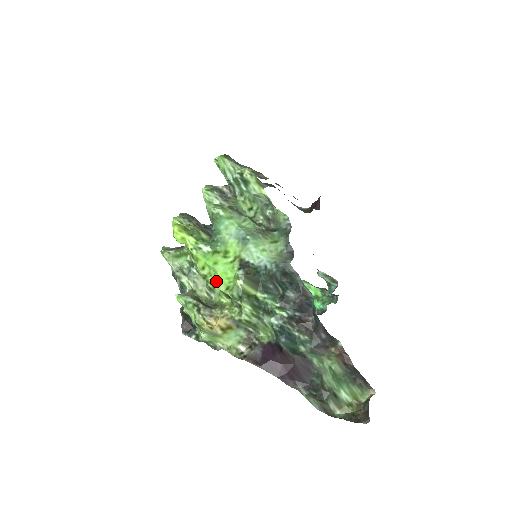
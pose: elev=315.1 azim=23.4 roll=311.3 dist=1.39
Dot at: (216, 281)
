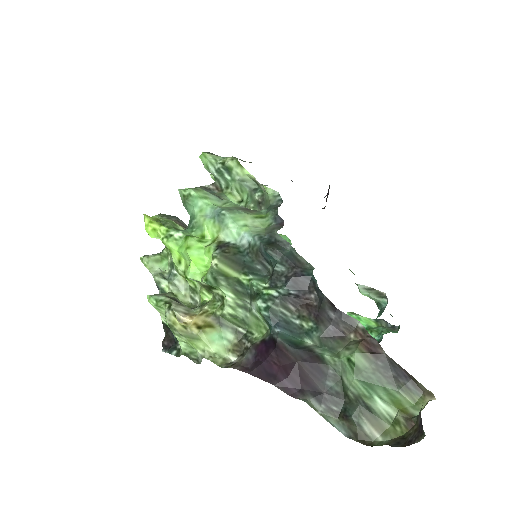
Dot at: (190, 269)
